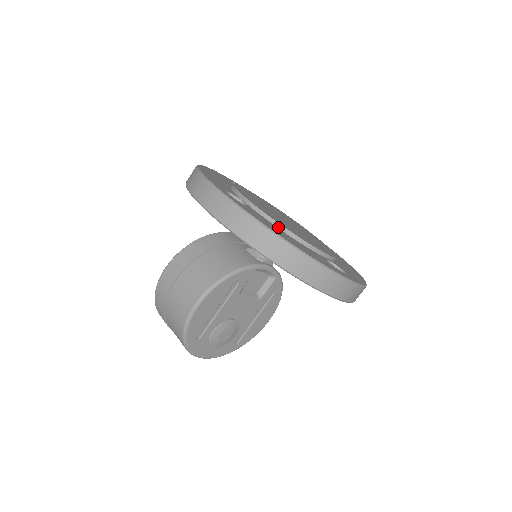
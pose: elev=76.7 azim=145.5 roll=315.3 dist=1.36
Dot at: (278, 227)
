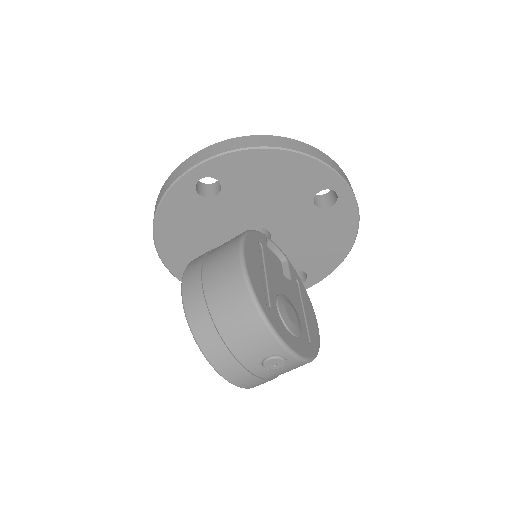
Dot at: occluded
